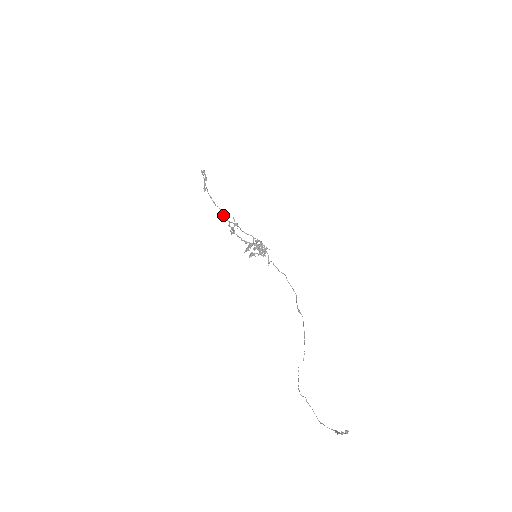
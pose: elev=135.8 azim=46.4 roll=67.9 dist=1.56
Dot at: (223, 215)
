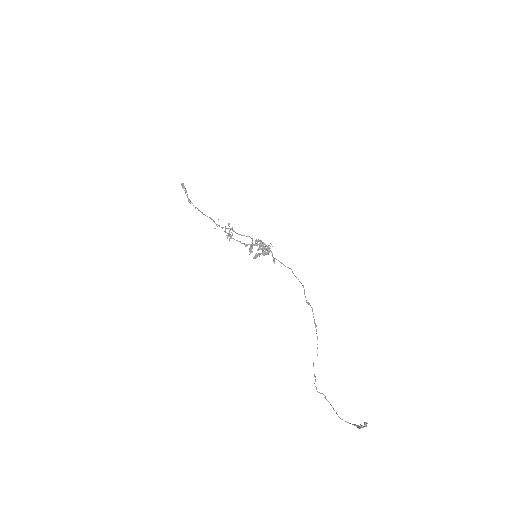
Dot at: (215, 223)
